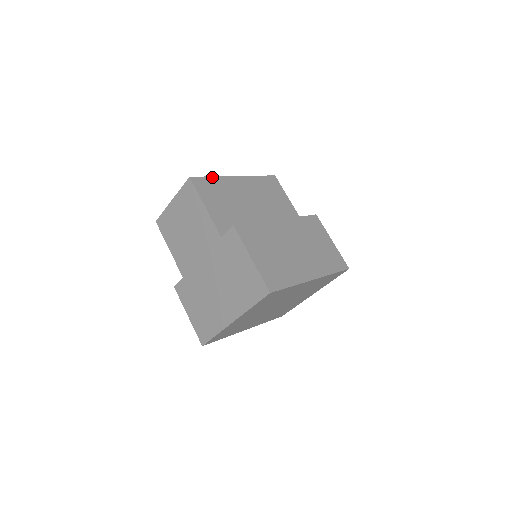
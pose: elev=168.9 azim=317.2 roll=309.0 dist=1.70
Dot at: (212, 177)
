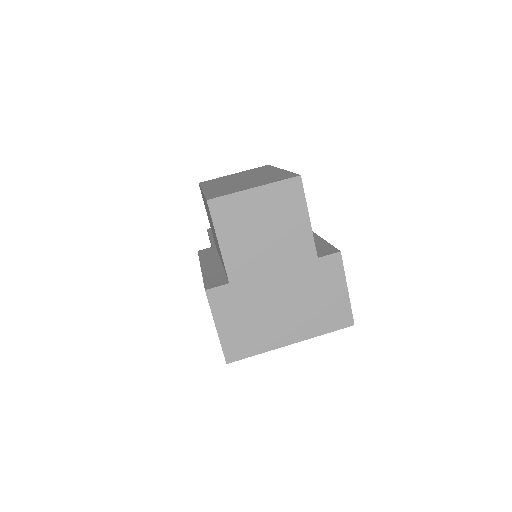
Dot at: occluded
